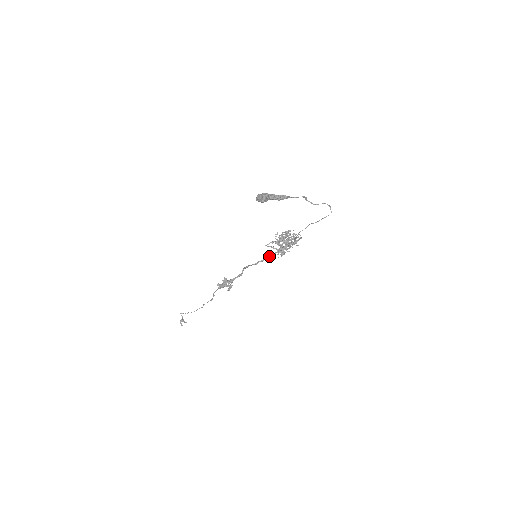
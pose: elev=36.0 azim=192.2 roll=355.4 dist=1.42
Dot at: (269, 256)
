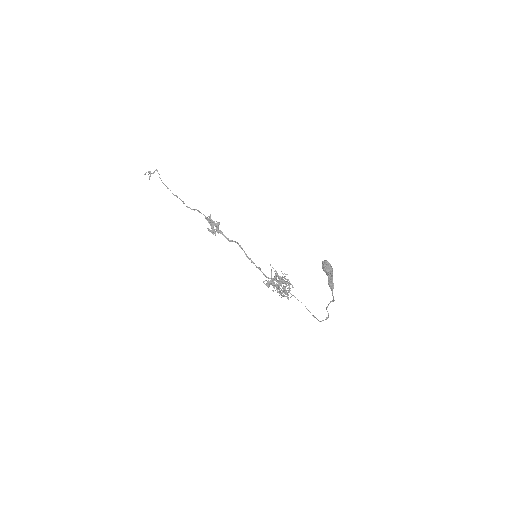
Dot at: (260, 269)
